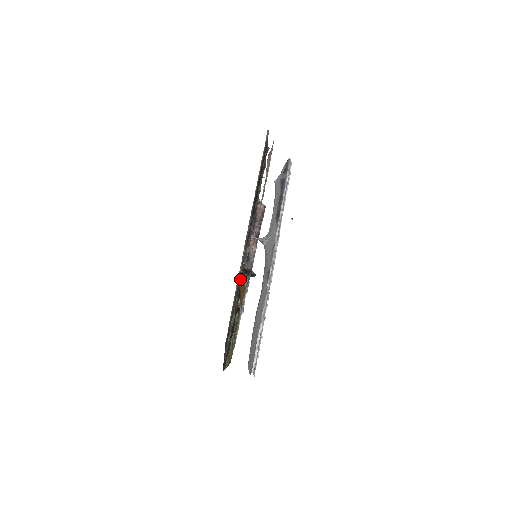
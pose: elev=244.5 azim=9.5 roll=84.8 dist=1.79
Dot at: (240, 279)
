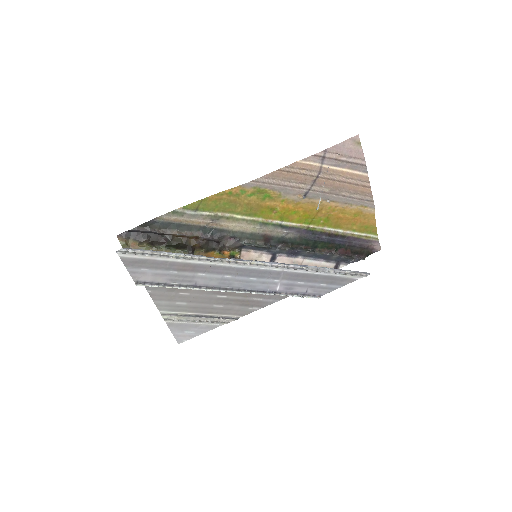
Dot at: (225, 246)
